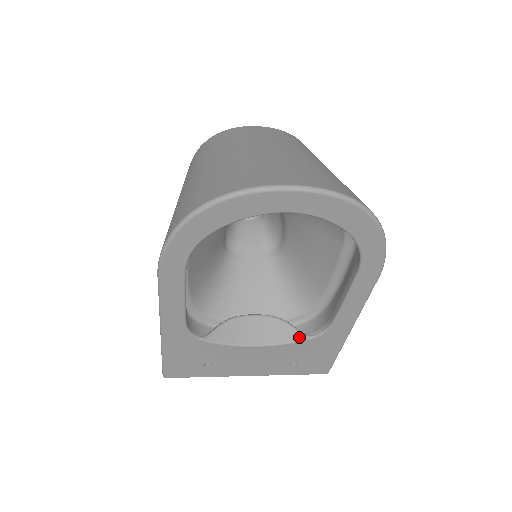
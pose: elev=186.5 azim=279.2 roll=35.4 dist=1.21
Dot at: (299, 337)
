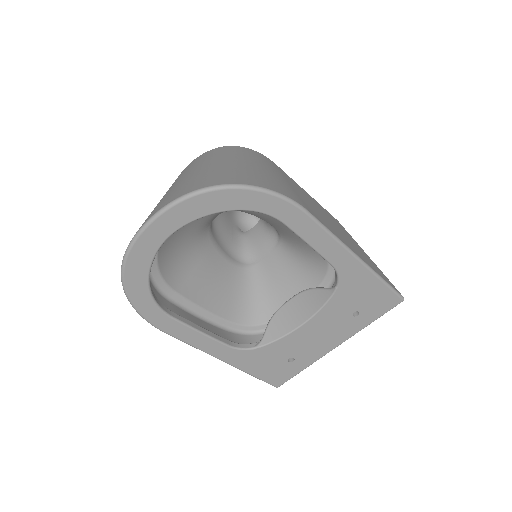
Dot at: (328, 294)
